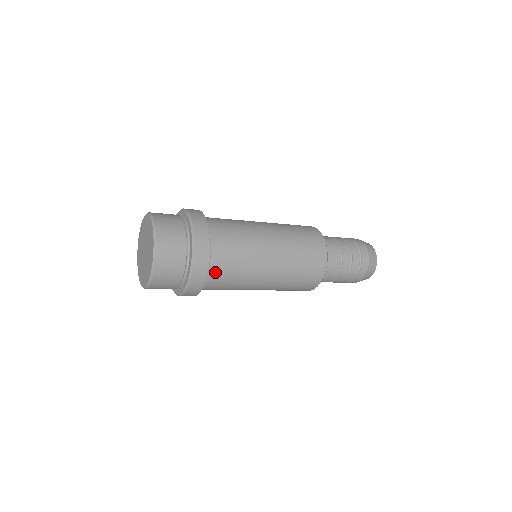
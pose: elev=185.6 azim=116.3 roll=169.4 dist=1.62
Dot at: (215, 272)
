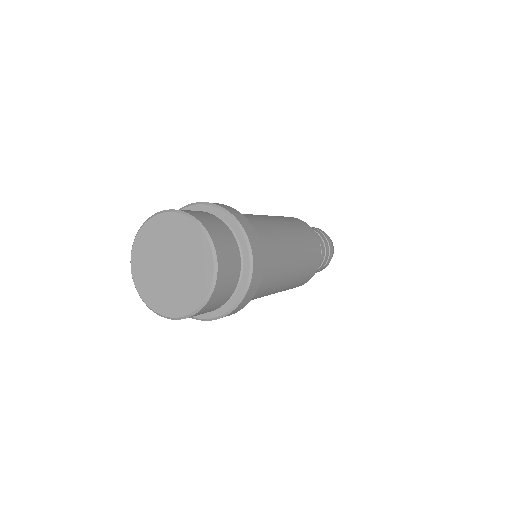
Dot at: occluded
